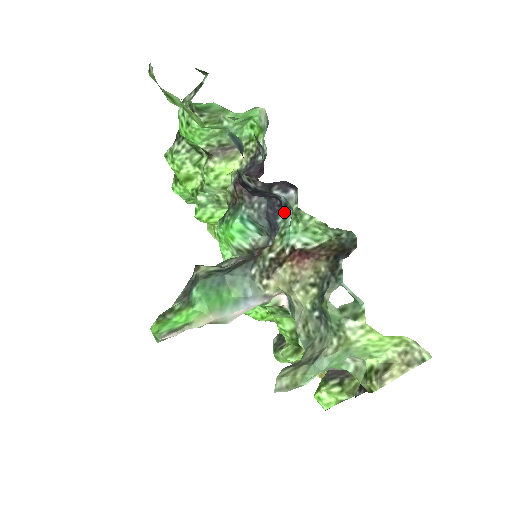
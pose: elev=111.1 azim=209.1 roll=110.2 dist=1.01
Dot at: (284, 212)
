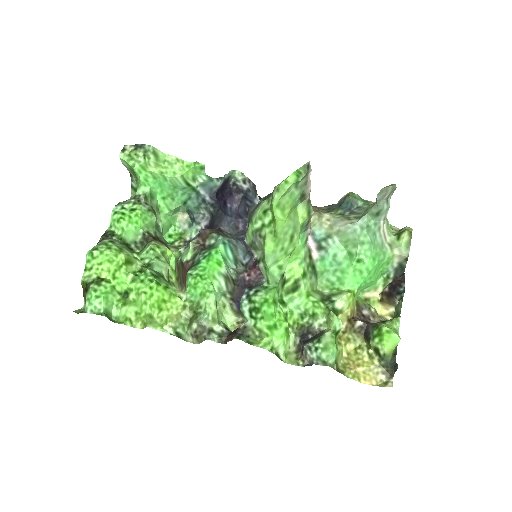
Dot at: occluded
